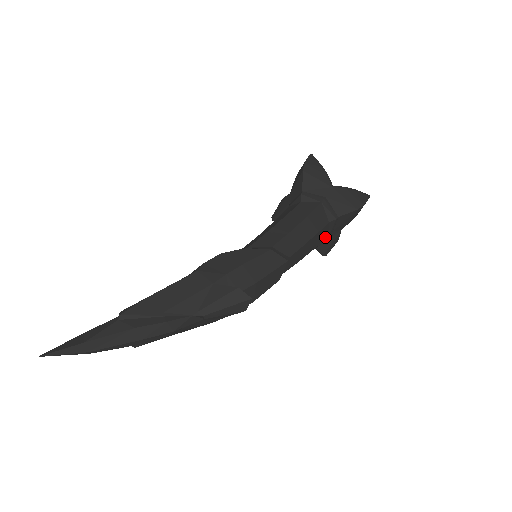
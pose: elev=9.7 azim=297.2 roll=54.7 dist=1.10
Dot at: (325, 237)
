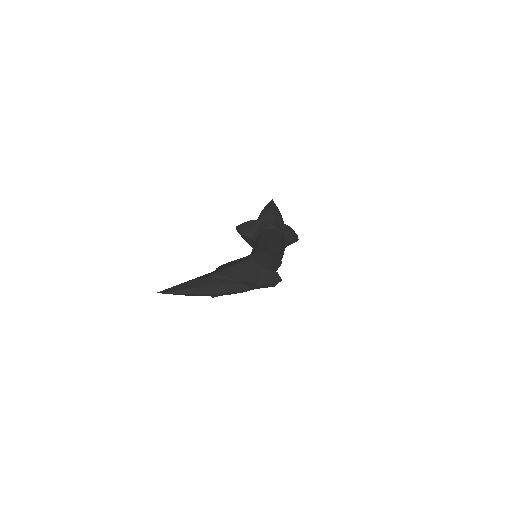
Dot at: occluded
